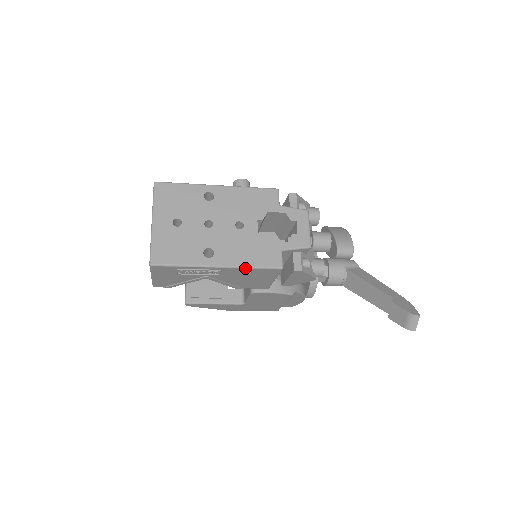
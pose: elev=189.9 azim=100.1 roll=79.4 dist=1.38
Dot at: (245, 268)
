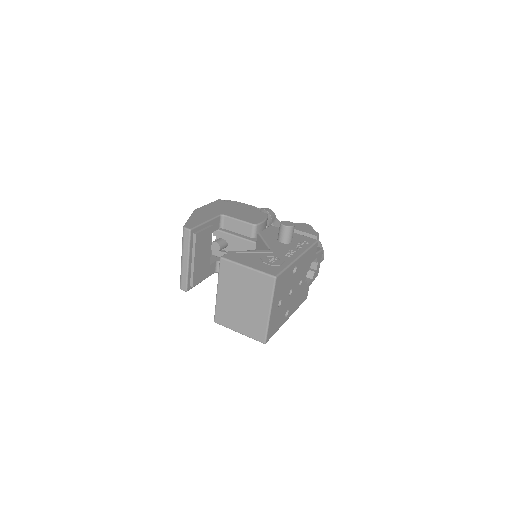
Dot at: (295, 310)
